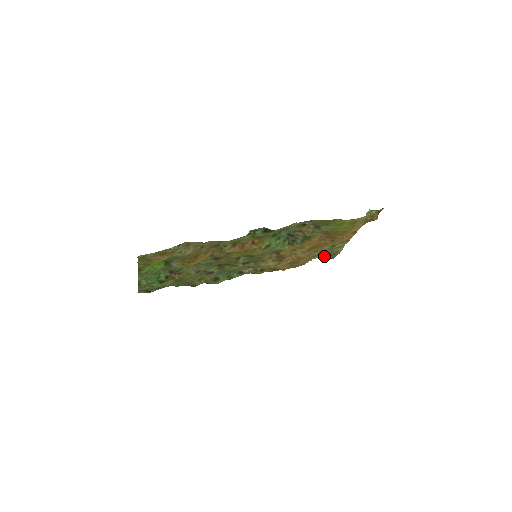
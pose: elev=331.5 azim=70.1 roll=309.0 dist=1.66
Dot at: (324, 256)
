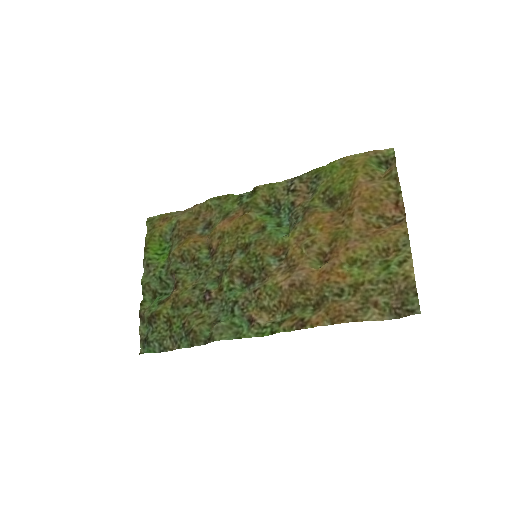
Dot at: (396, 307)
